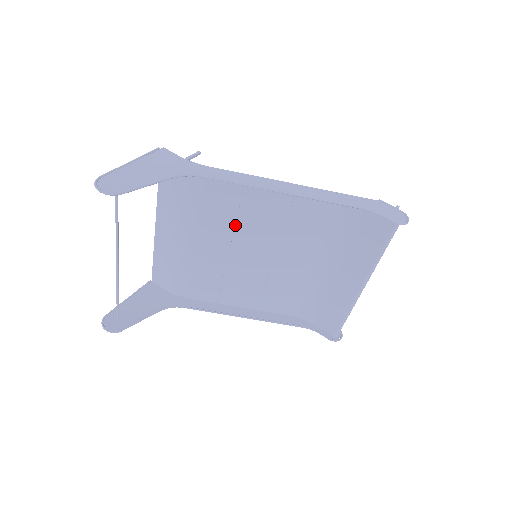
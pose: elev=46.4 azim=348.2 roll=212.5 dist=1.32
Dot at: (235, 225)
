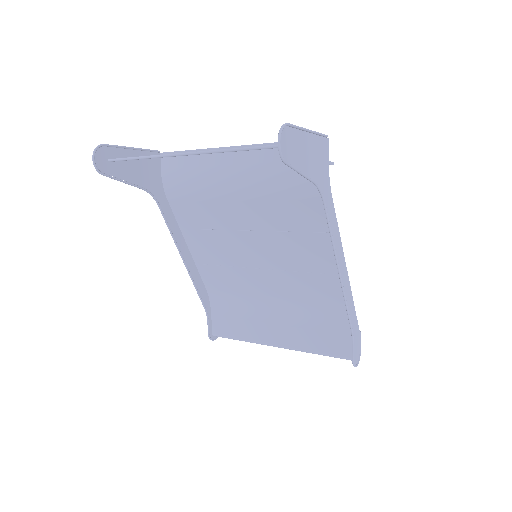
Dot at: (279, 231)
